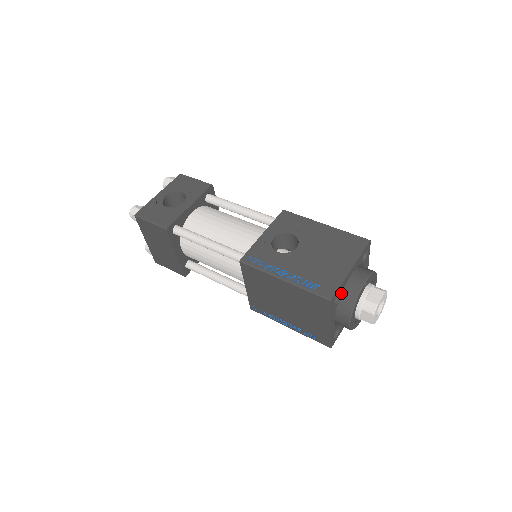
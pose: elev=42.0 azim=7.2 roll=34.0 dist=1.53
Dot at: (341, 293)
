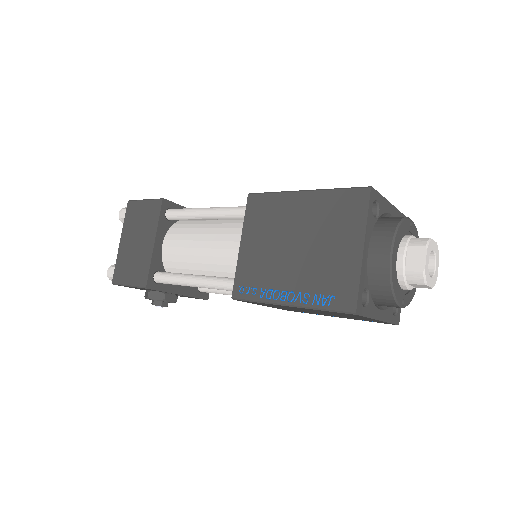
Dot at: (380, 216)
